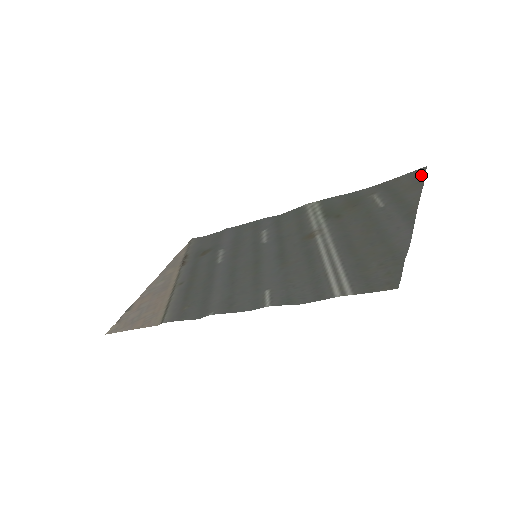
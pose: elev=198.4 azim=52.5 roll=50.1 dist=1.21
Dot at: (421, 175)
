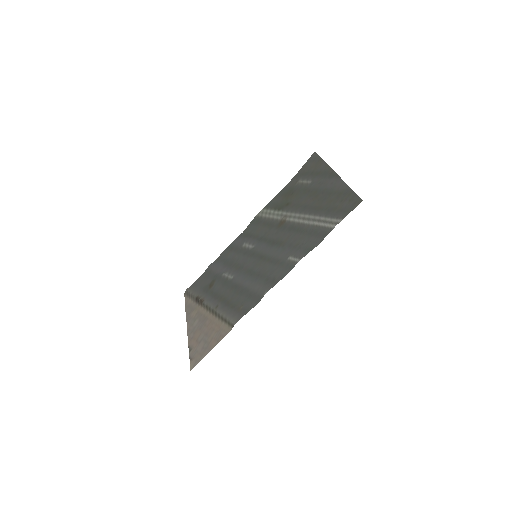
Dot at: (317, 157)
